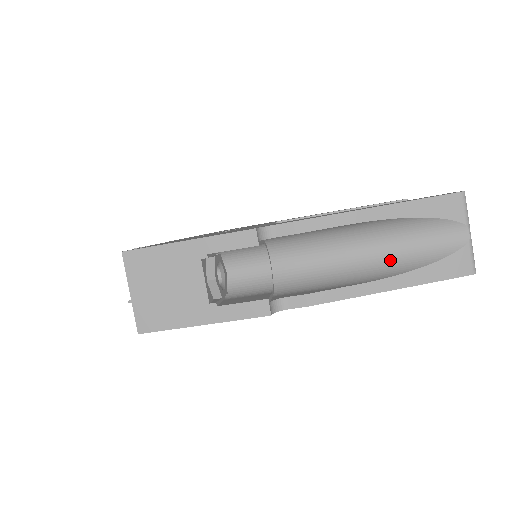
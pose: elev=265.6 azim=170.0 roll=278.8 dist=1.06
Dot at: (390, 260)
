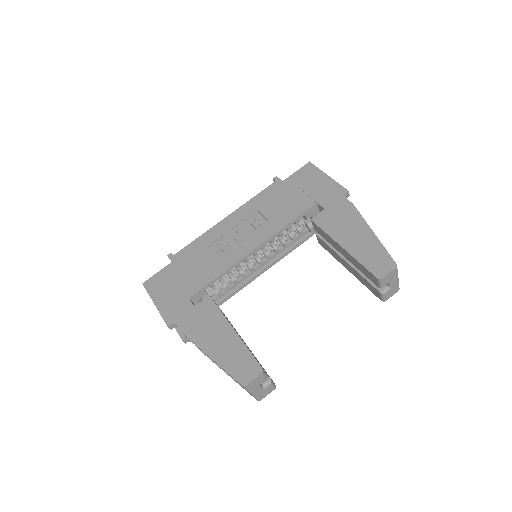
Dot at: occluded
